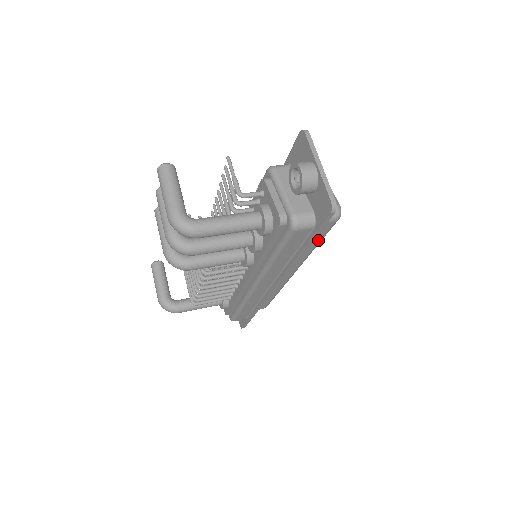
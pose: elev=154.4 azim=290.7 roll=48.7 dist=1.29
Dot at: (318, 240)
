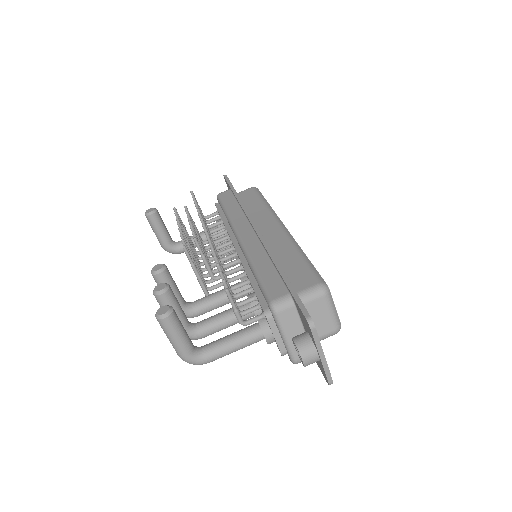
Dot at: occluded
